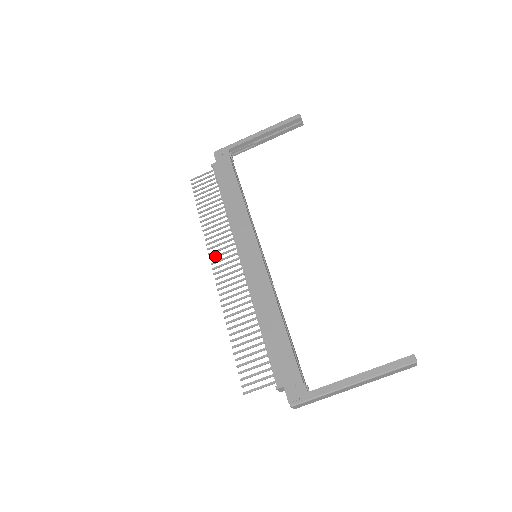
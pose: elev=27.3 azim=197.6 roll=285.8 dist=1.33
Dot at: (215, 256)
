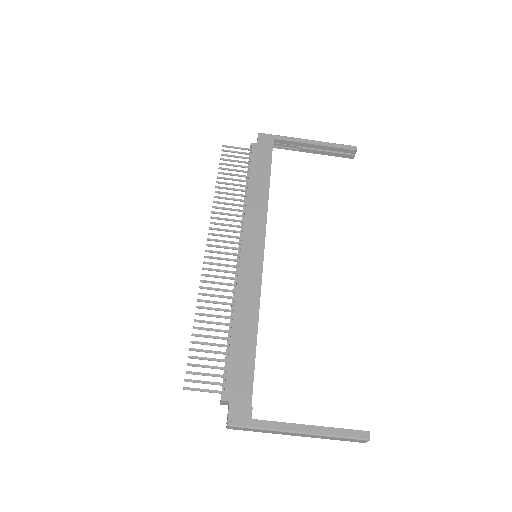
Dot at: occluded
